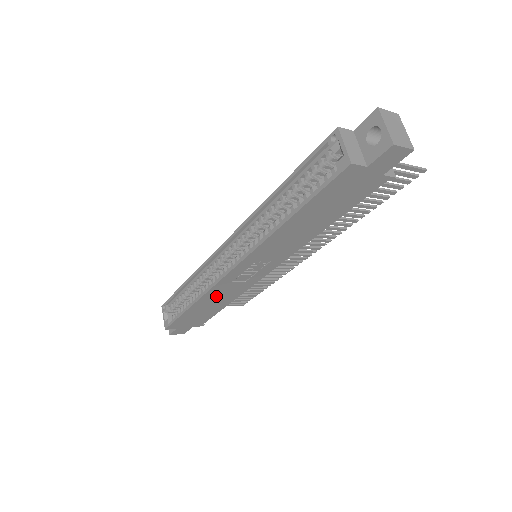
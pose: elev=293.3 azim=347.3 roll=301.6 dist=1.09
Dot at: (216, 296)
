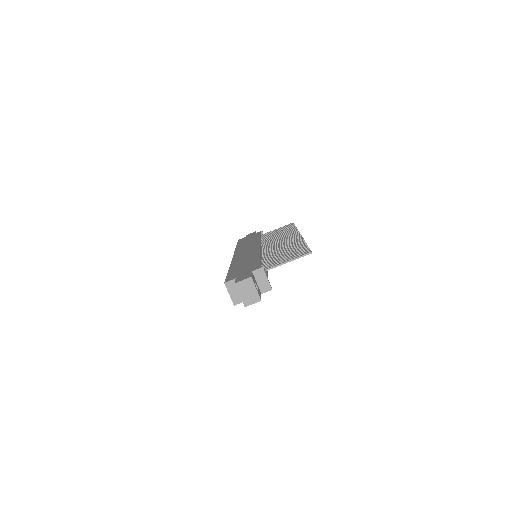
Dot at: occluded
